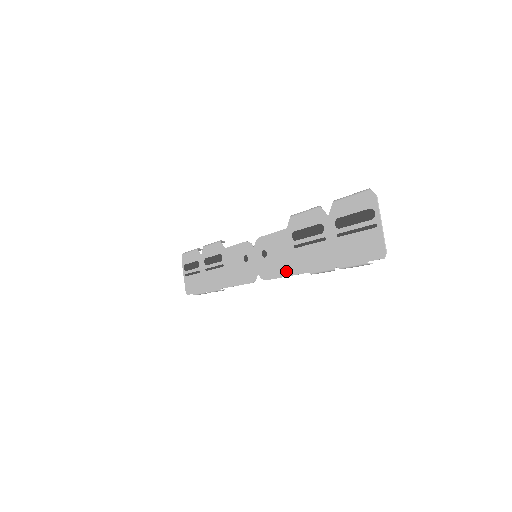
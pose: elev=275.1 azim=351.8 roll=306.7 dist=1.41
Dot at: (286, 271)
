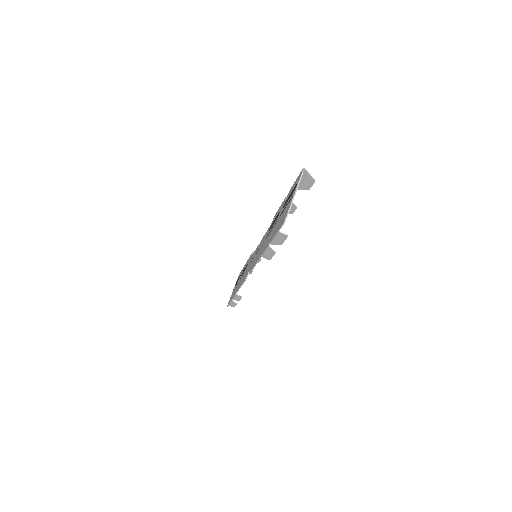
Dot at: occluded
